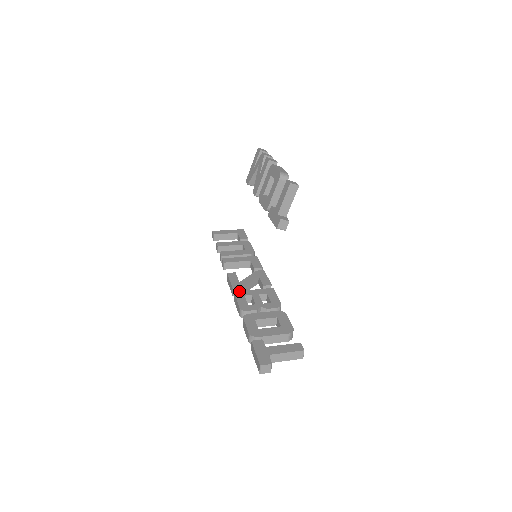
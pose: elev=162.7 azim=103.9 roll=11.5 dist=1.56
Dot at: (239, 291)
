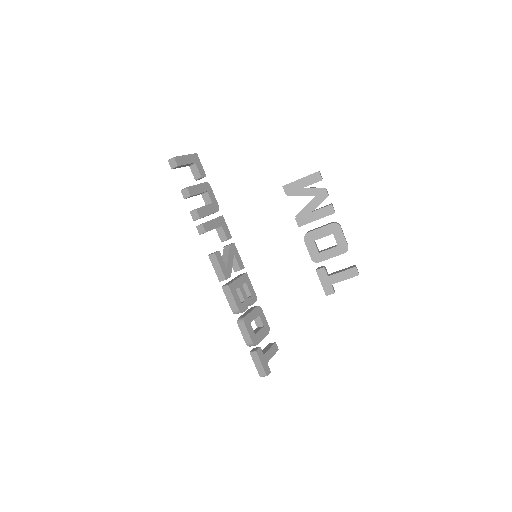
Dot at: (231, 284)
